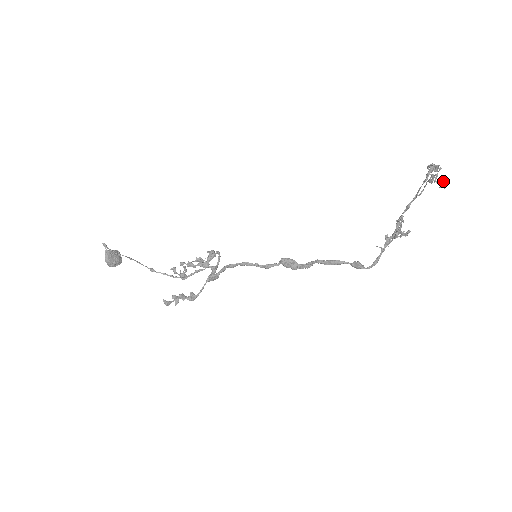
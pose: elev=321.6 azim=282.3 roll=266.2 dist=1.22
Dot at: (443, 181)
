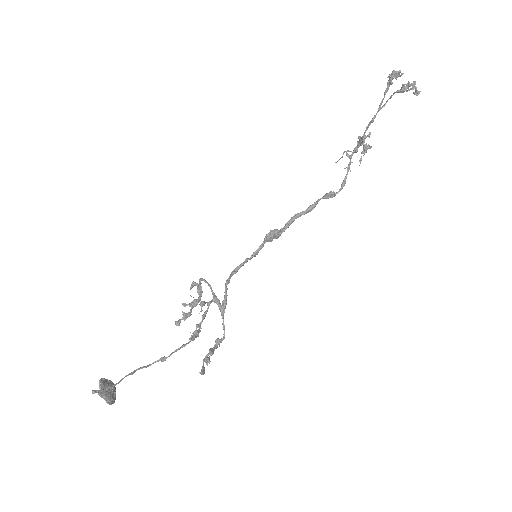
Dot at: (416, 87)
